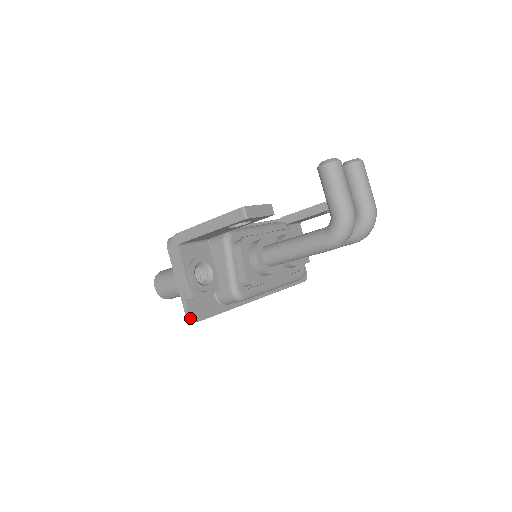
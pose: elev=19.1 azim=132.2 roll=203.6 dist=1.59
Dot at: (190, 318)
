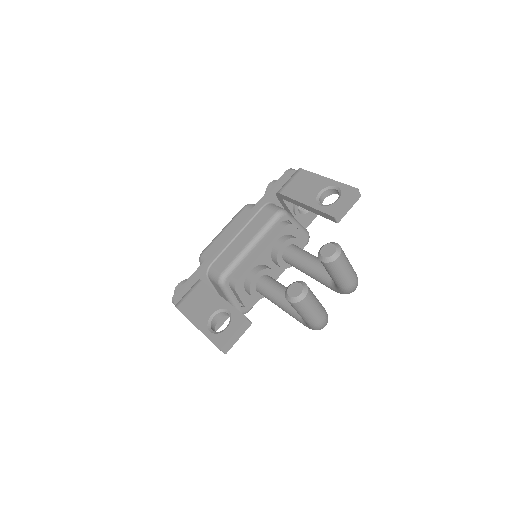
Dot at: occluded
